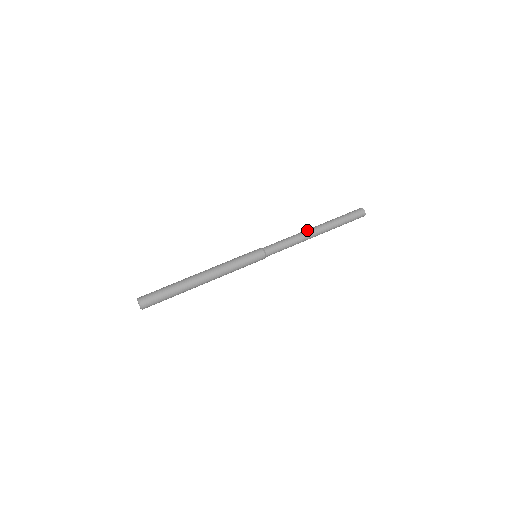
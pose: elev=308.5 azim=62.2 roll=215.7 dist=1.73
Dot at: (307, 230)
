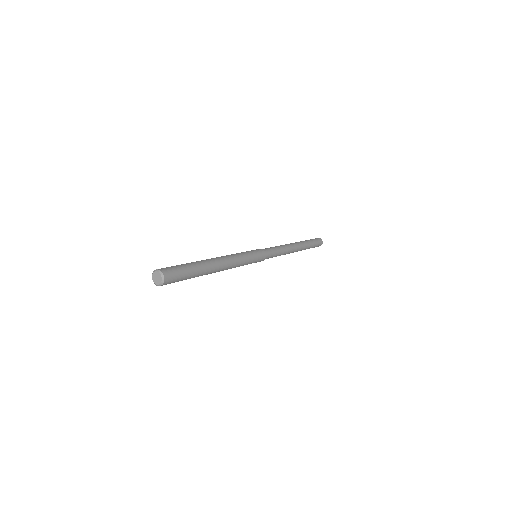
Dot at: occluded
